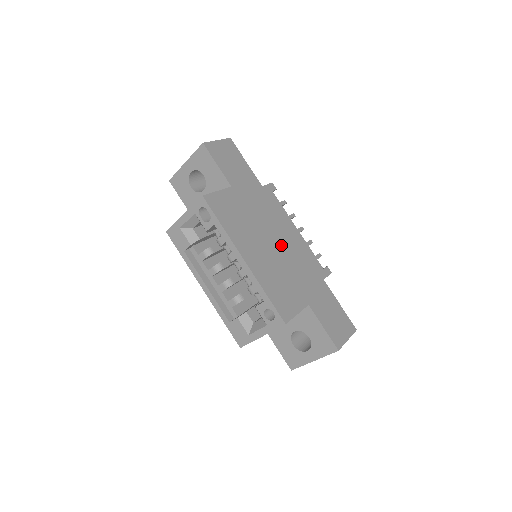
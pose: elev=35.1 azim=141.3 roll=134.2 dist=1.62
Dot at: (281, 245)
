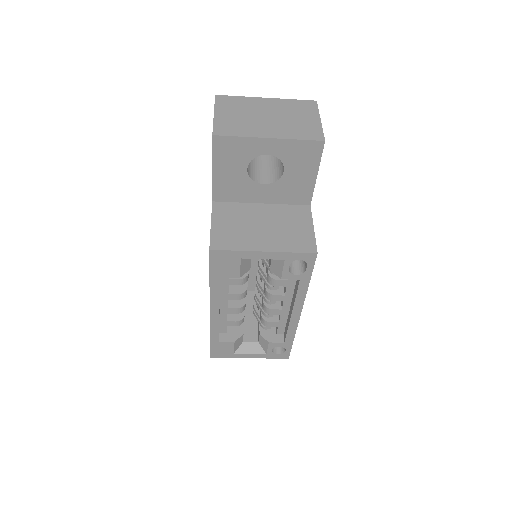
Dot at: occluded
